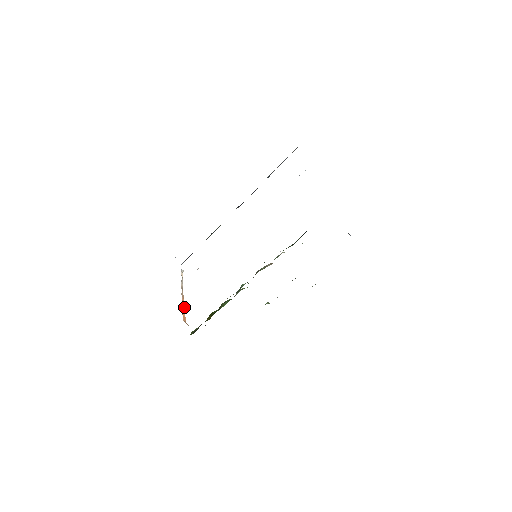
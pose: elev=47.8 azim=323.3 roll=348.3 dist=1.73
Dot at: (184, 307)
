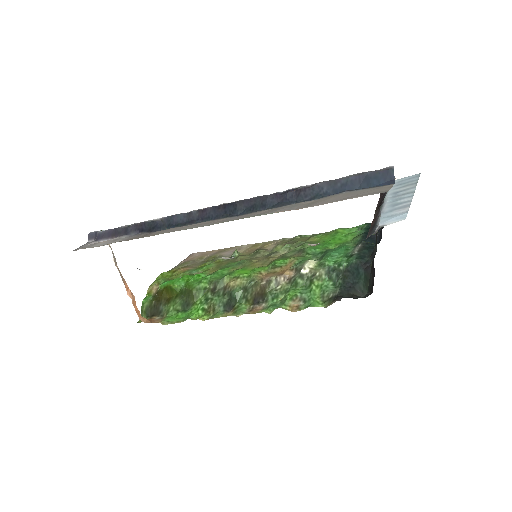
Dot at: (132, 297)
